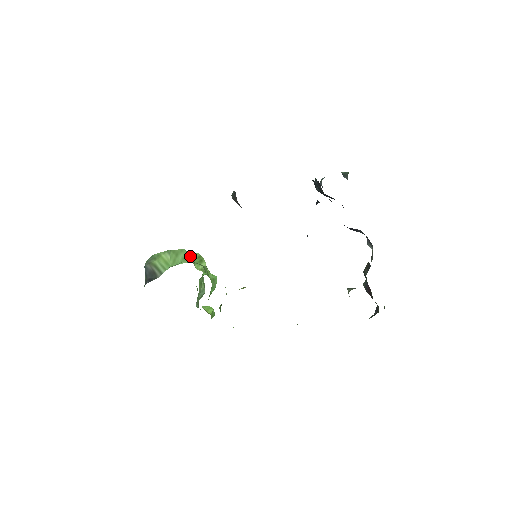
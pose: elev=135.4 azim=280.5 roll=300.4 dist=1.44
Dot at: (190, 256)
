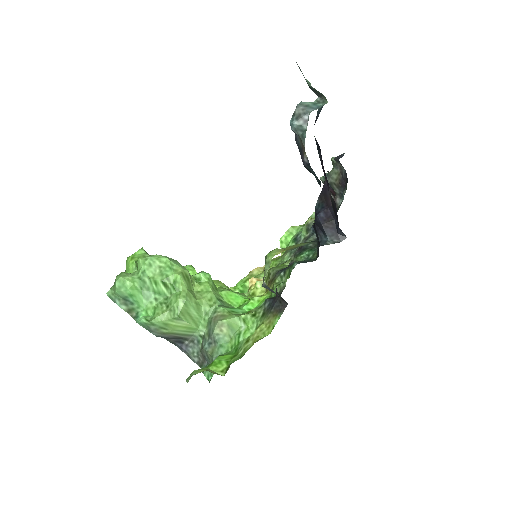
Dot at: (191, 297)
